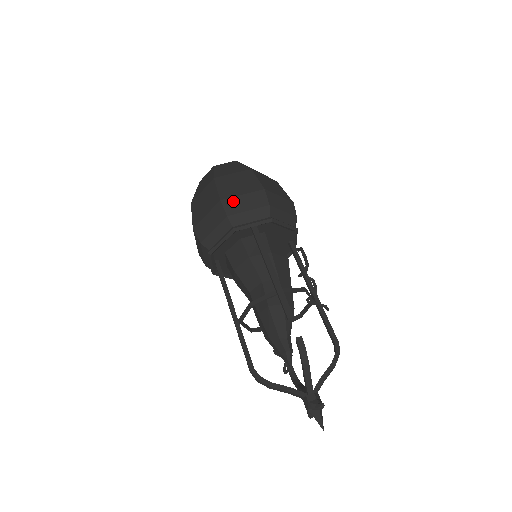
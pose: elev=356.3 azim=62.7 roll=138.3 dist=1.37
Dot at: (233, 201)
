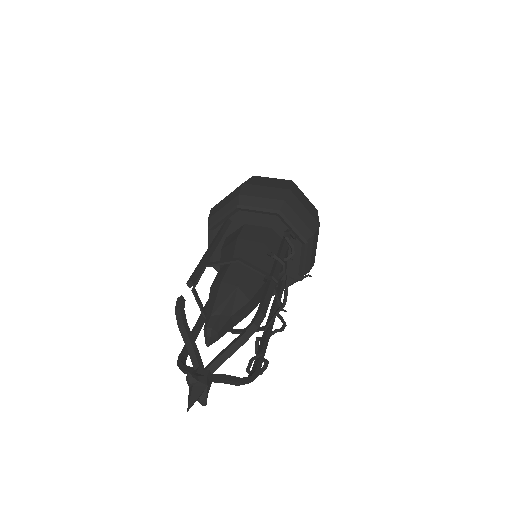
Dot at: (218, 205)
